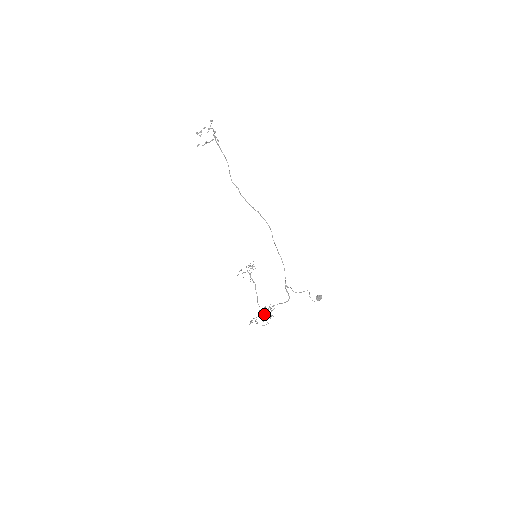
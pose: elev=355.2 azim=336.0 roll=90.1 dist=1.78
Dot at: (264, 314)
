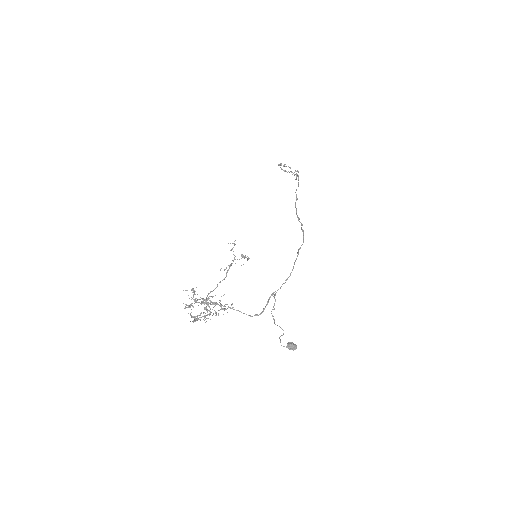
Dot at: (193, 320)
